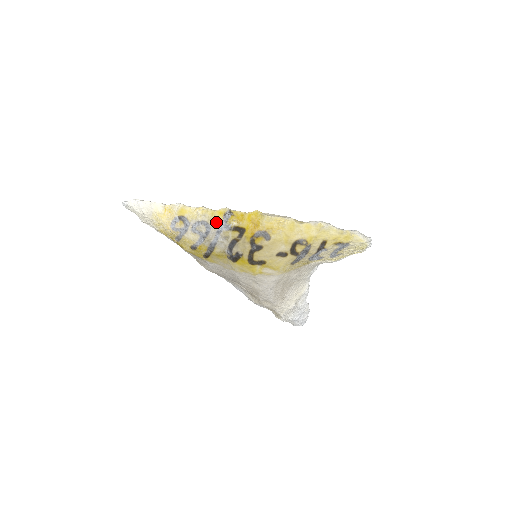
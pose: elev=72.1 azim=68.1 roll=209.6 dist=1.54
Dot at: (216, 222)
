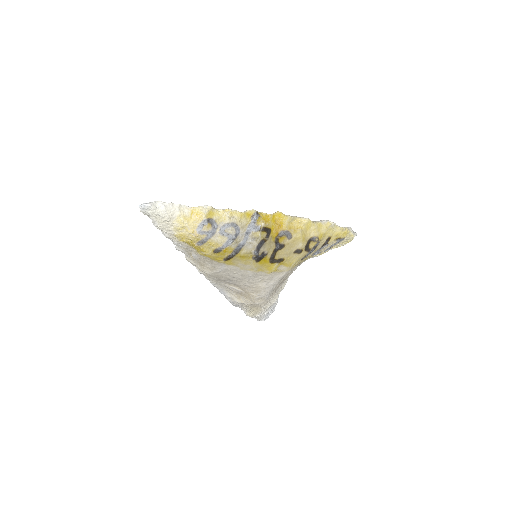
Dot at: (245, 224)
